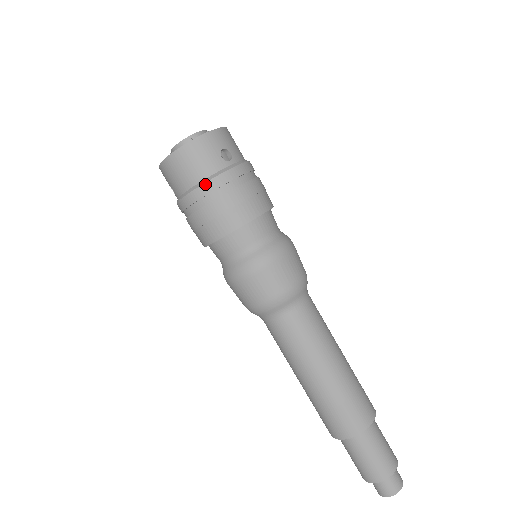
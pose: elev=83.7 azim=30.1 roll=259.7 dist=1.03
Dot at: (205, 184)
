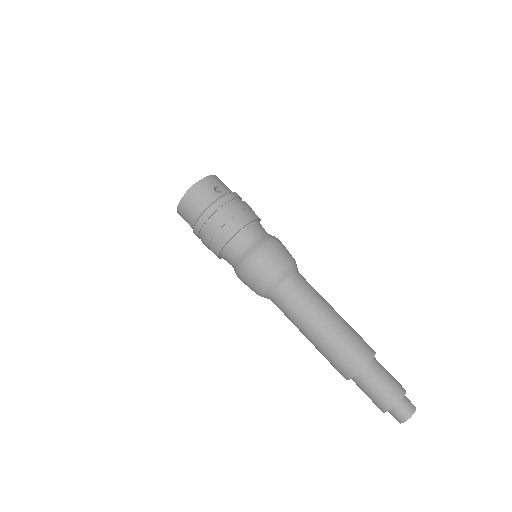
Dot at: (208, 210)
